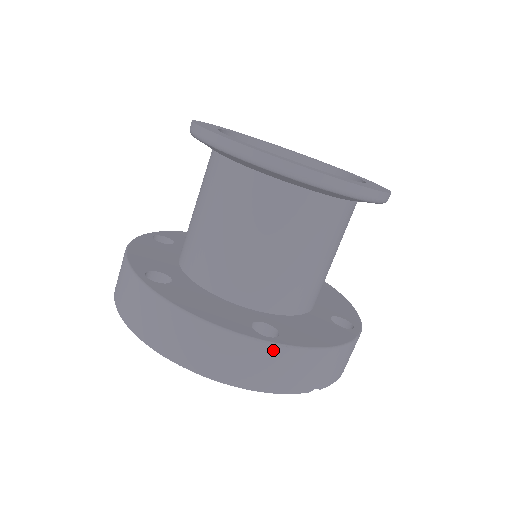
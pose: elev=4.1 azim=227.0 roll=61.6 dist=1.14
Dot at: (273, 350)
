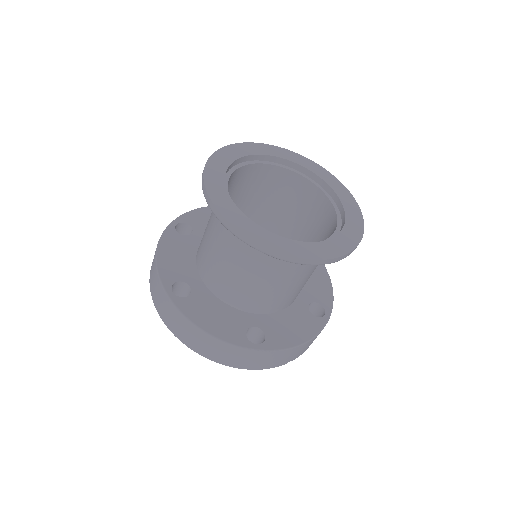
Dot at: (259, 353)
